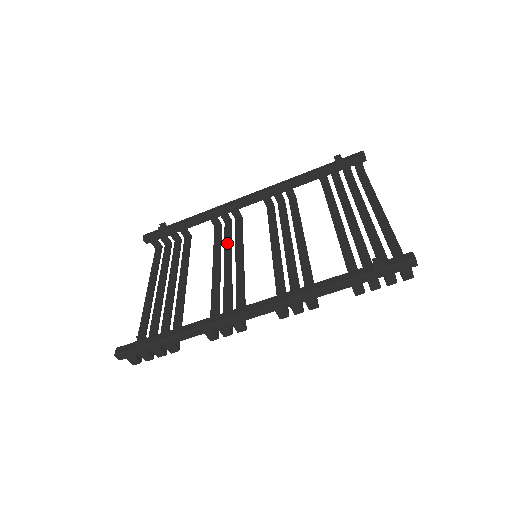
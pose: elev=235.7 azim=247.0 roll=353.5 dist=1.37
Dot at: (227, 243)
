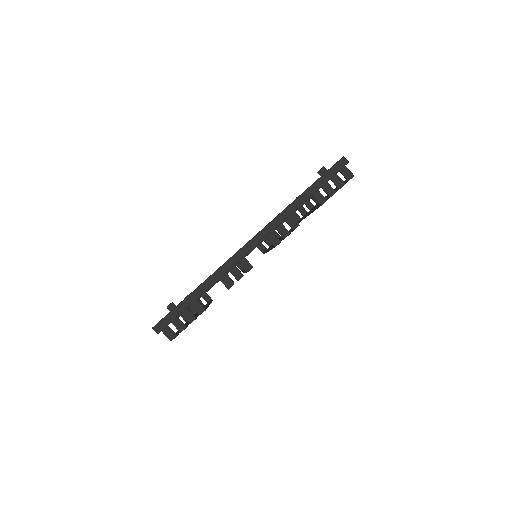
Dot at: occluded
